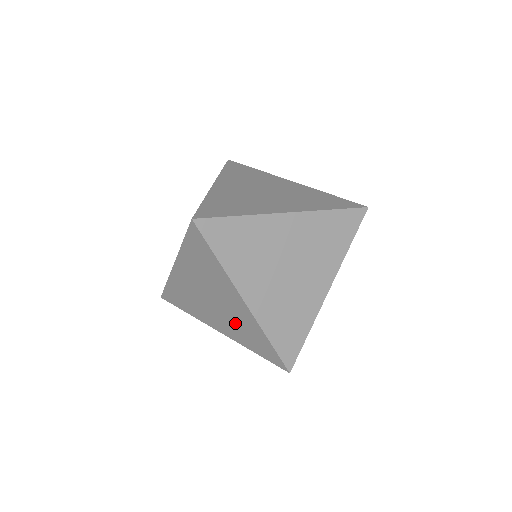
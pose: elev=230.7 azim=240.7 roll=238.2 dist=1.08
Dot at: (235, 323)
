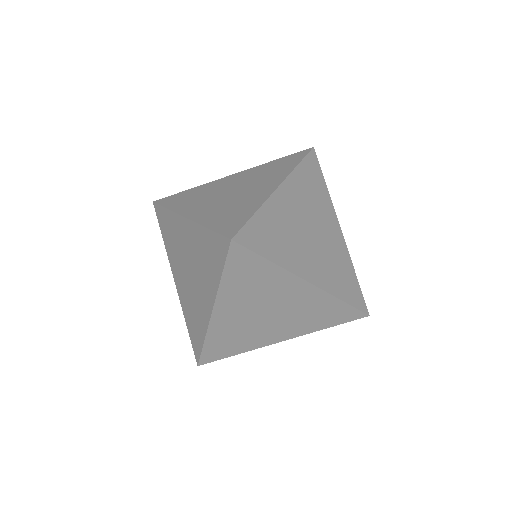
Dot at: (201, 264)
